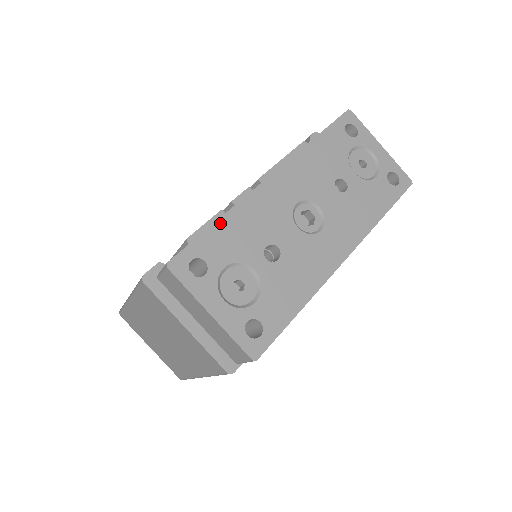
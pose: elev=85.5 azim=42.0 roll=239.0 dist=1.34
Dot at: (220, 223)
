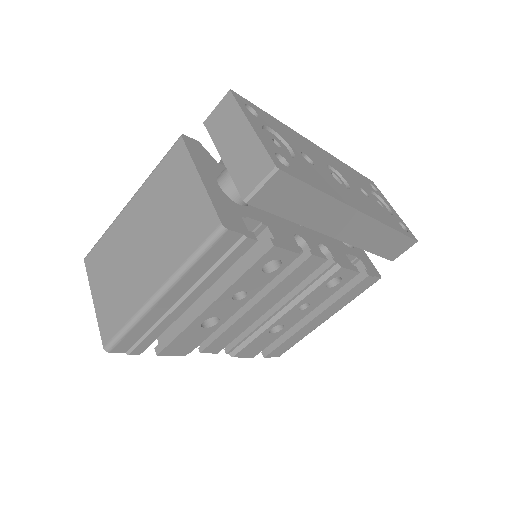
Dot at: (274, 119)
